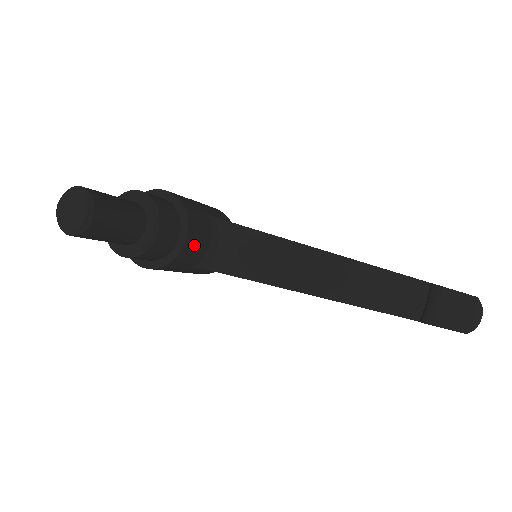
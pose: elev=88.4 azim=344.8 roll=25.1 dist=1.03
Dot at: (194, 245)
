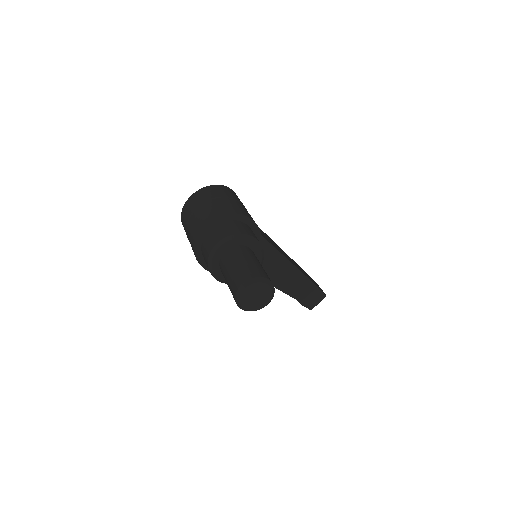
Dot at: occluded
